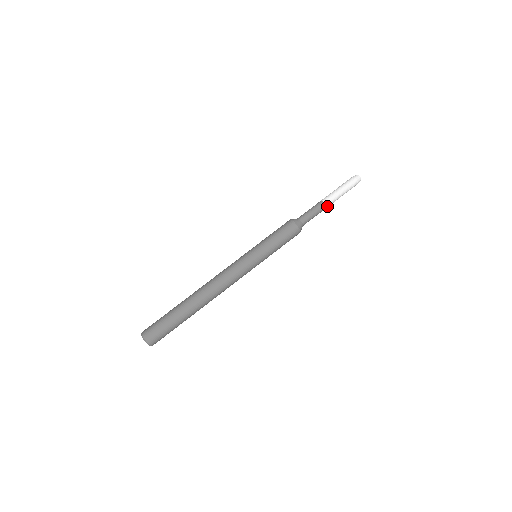
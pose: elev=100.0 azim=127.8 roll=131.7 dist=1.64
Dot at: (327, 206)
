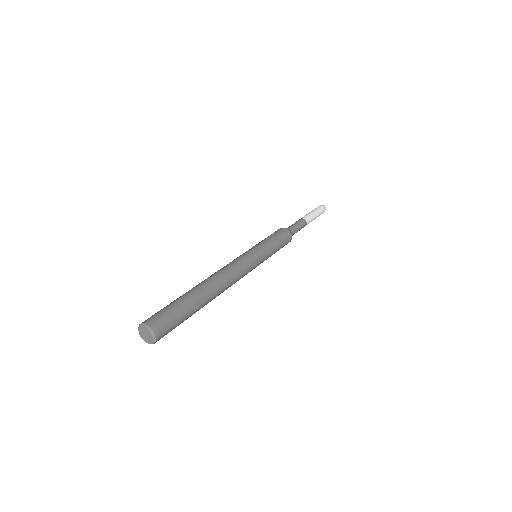
Dot at: occluded
